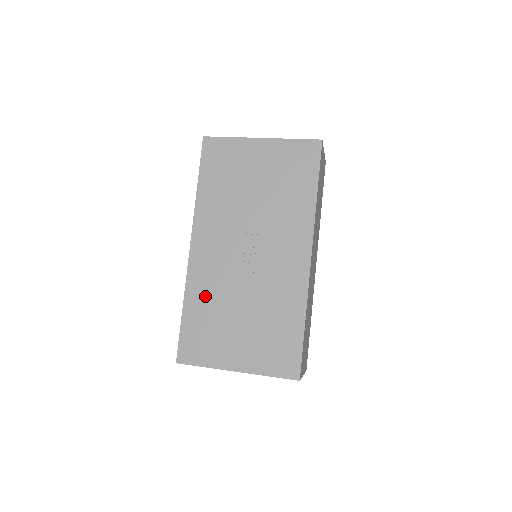
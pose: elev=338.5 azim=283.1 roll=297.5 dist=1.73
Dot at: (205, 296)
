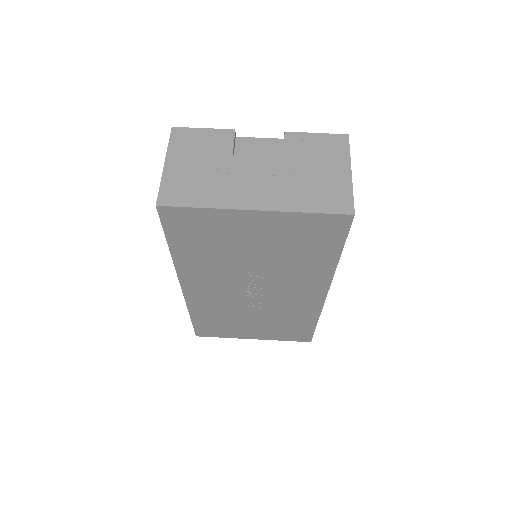
Dot at: (211, 312)
